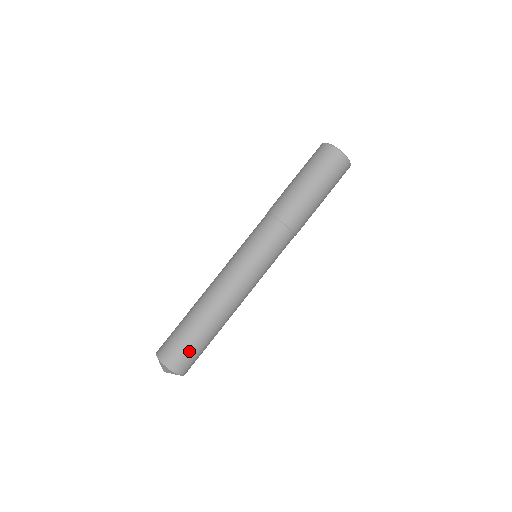
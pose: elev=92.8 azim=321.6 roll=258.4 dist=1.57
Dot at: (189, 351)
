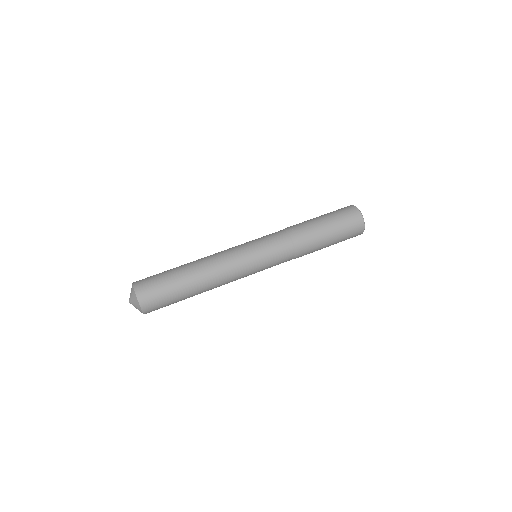
Dot at: (165, 303)
